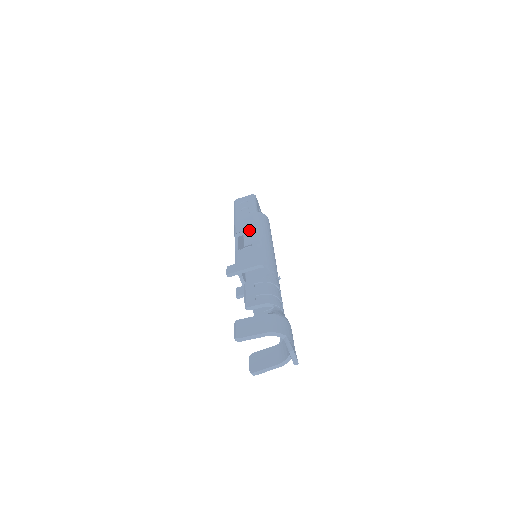
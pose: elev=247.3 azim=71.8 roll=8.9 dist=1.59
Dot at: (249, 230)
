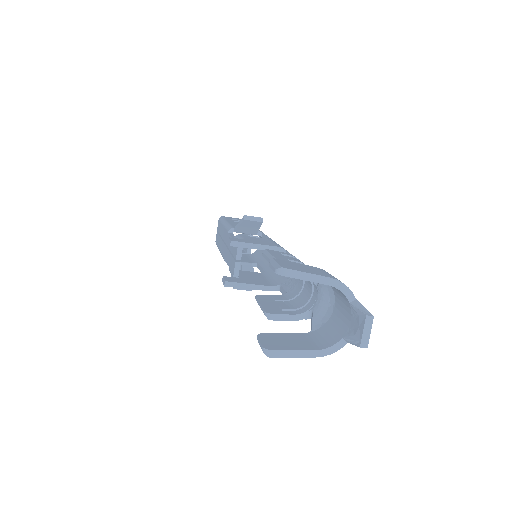
Dot at: (262, 220)
